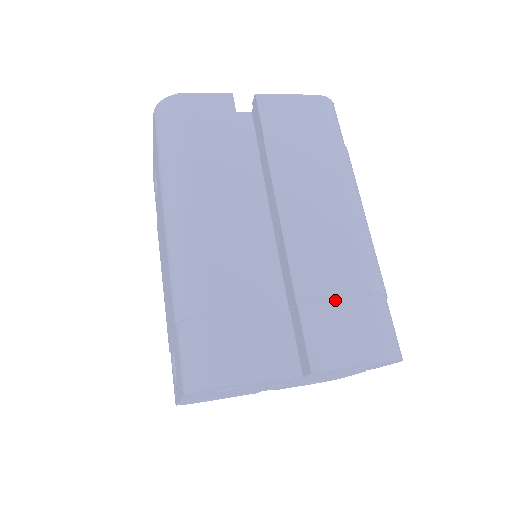
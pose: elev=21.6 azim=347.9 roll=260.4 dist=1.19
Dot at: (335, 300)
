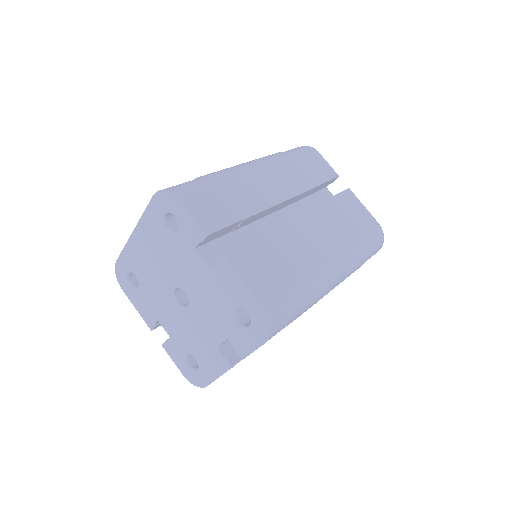
Dot at: (276, 260)
